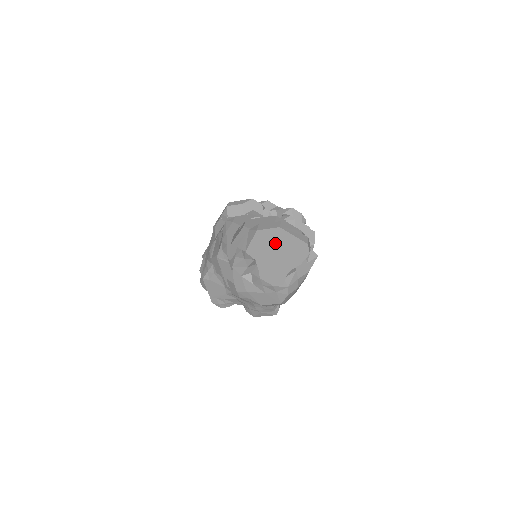
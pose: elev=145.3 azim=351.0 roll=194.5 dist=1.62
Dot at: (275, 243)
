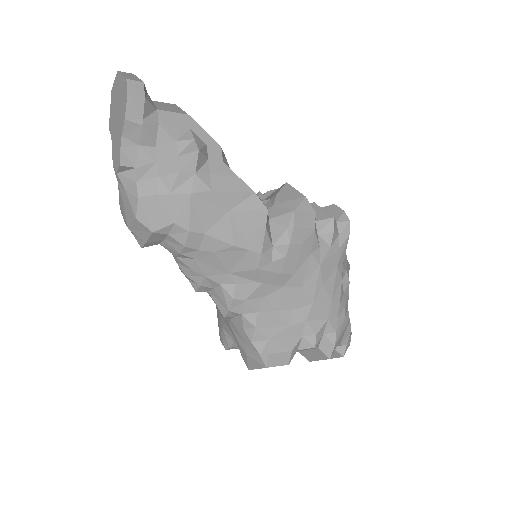
Dot at: (117, 99)
